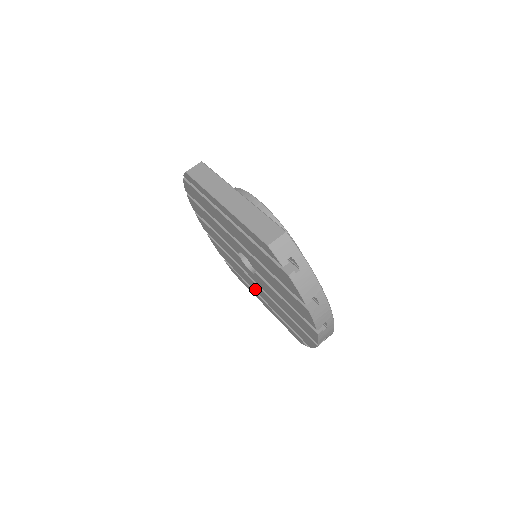
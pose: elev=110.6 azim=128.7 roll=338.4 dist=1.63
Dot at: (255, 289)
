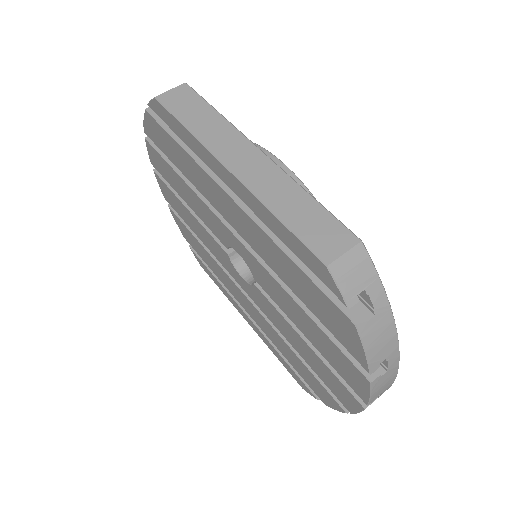
Dot at: (239, 299)
